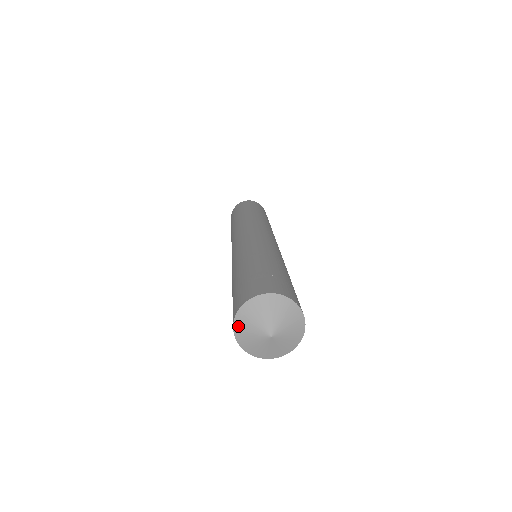
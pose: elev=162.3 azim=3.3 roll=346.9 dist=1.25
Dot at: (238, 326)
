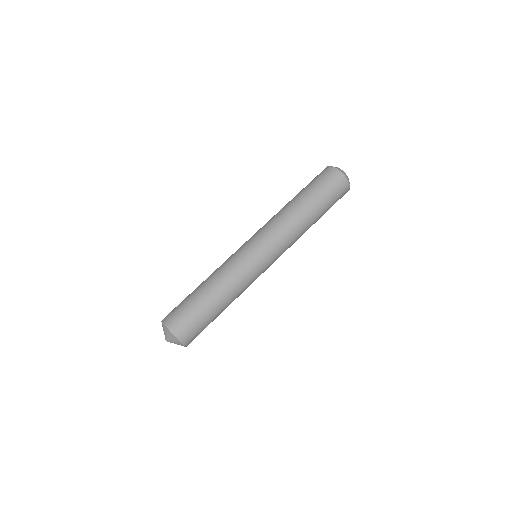
Dot at: occluded
